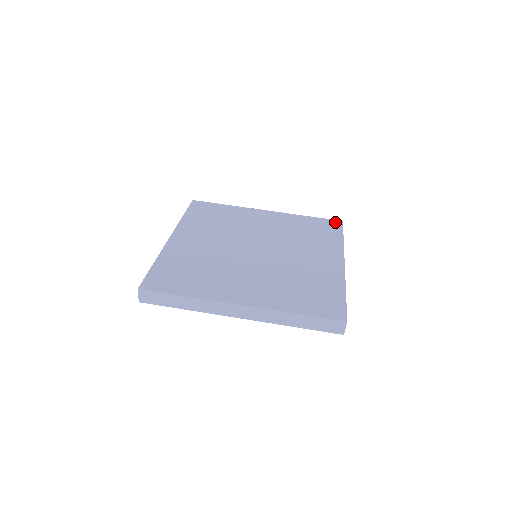
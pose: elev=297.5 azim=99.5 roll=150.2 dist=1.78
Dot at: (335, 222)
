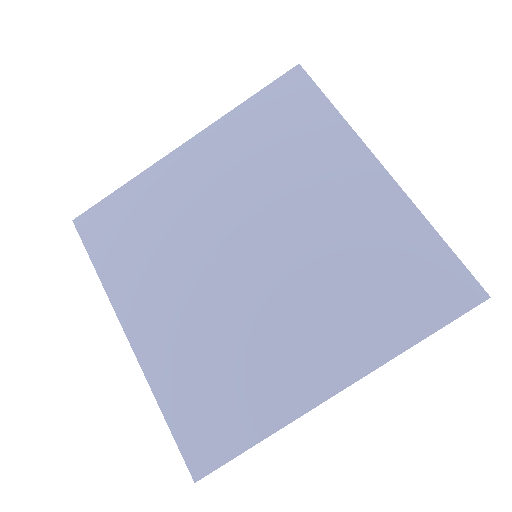
Dot at: (292, 78)
